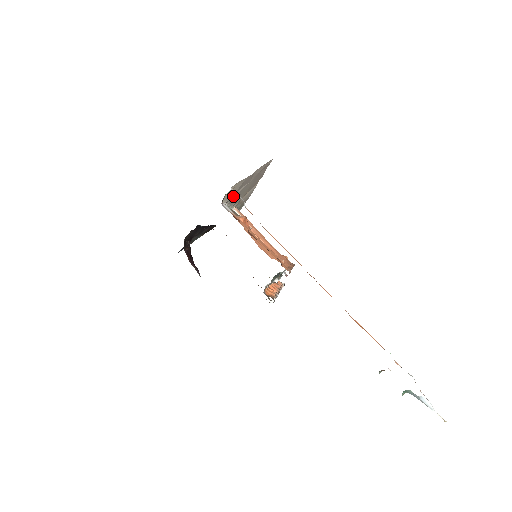
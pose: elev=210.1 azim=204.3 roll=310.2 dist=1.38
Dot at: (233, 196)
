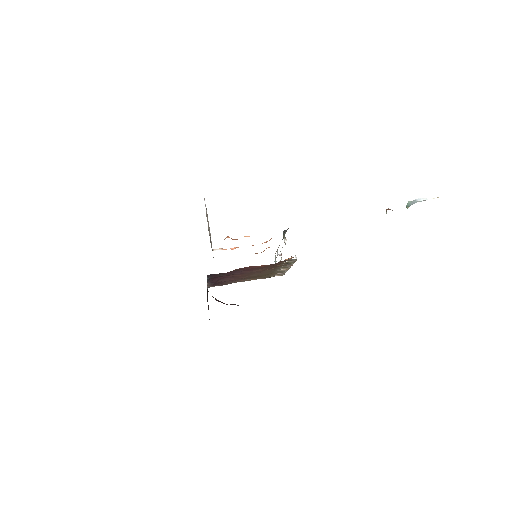
Dot at: occluded
